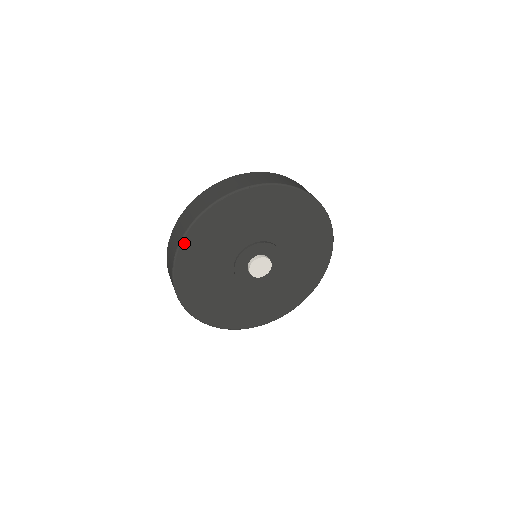
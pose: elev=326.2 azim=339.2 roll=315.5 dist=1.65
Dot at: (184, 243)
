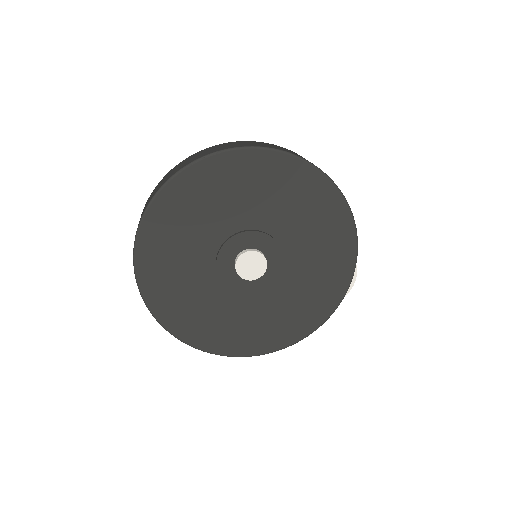
Dot at: (140, 244)
